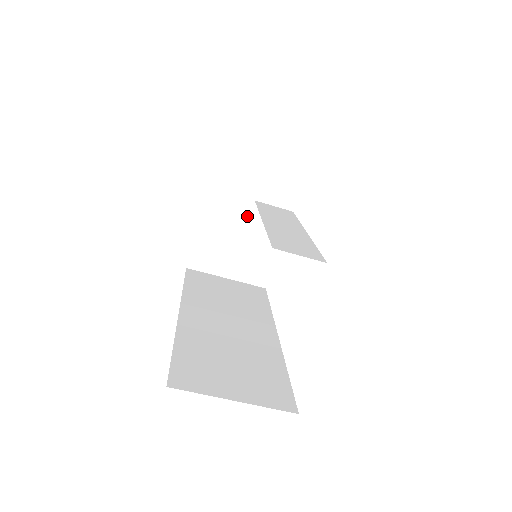
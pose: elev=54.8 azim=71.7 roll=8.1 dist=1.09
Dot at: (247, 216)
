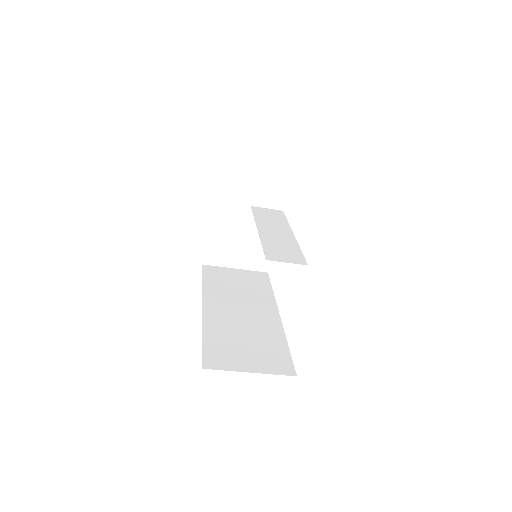
Dot at: (246, 219)
